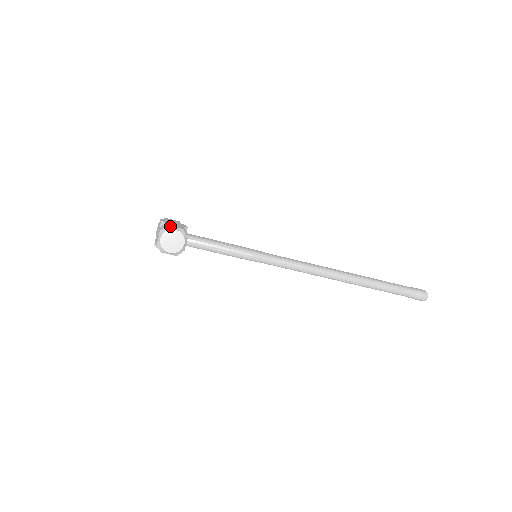
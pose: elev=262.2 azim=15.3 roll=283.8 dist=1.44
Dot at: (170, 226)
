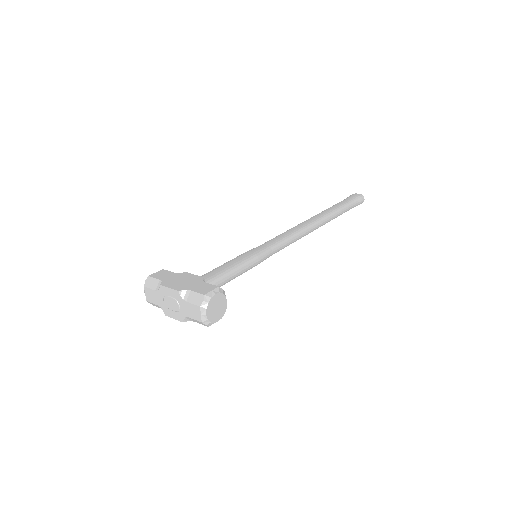
Dot at: (207, 294)
